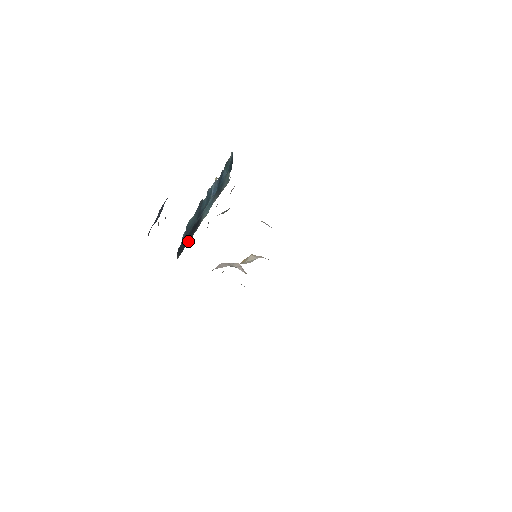
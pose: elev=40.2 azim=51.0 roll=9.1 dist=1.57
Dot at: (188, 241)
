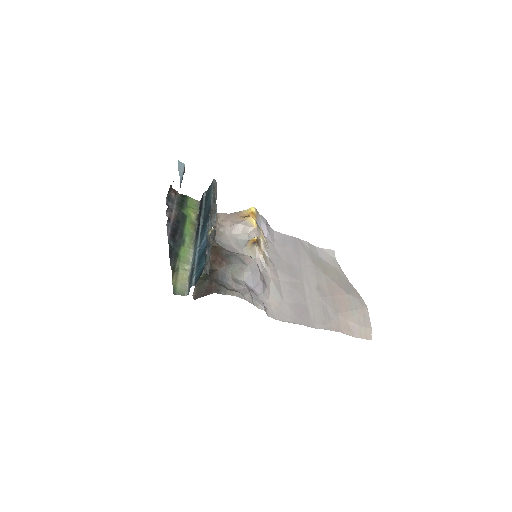
Dot at: (197, 222)
